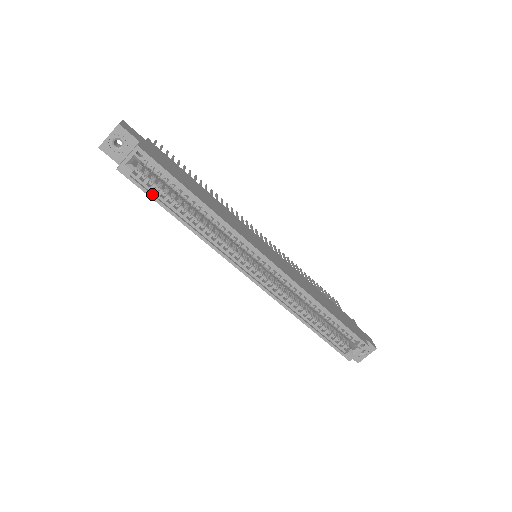
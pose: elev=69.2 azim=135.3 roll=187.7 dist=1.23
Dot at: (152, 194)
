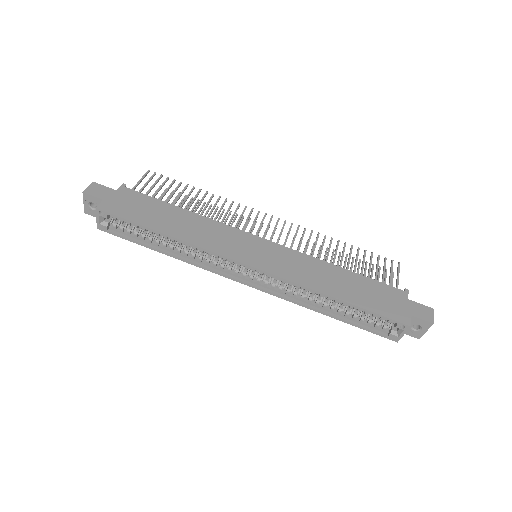
Dot at: (131, 238)
